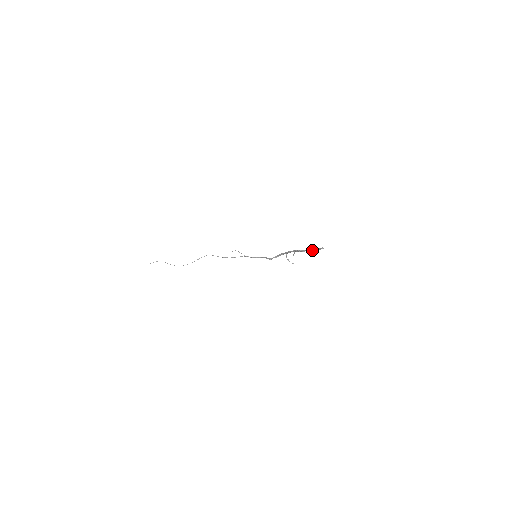
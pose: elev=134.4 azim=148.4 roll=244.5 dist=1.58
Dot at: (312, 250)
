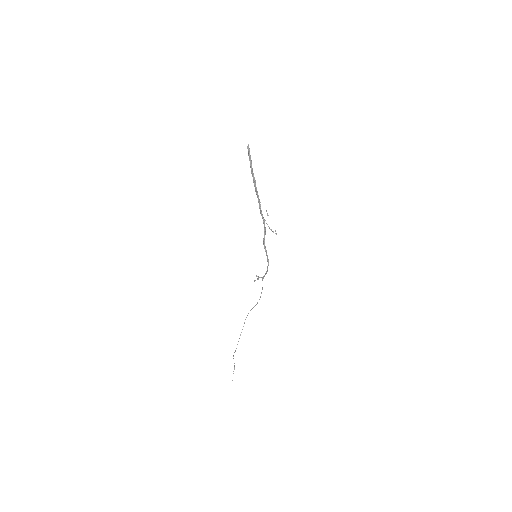
Dot at: (250, 164)
